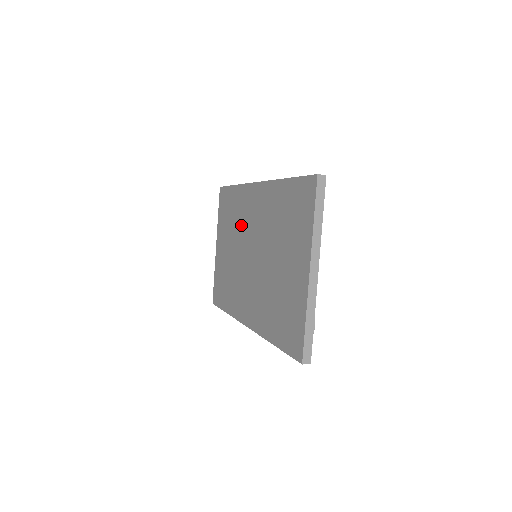
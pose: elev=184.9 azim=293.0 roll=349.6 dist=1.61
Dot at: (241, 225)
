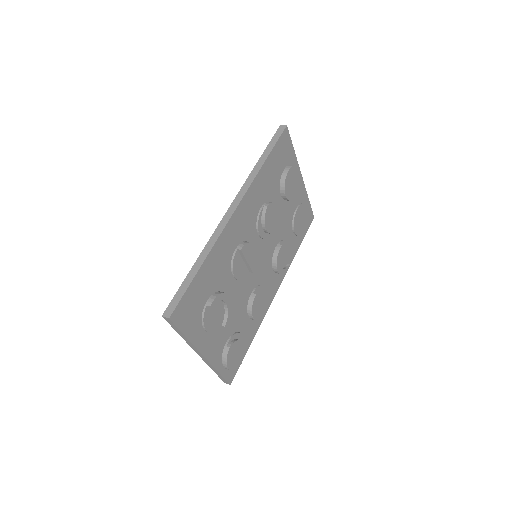
Dot at: occluded
